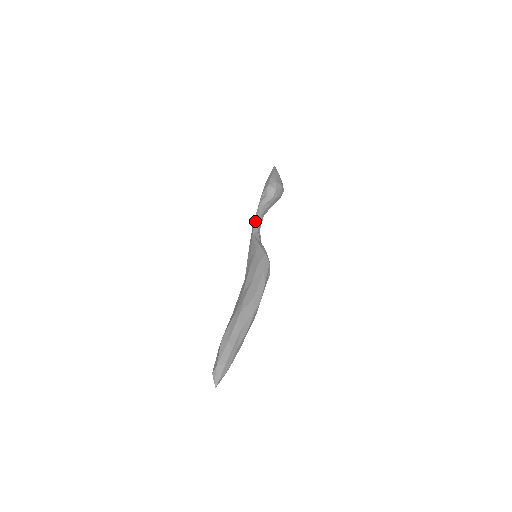
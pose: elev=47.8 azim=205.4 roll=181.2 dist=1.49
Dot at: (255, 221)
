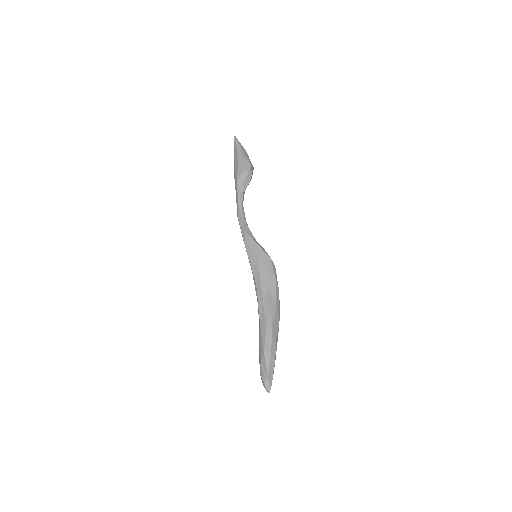
Dot at: (241, 213)
